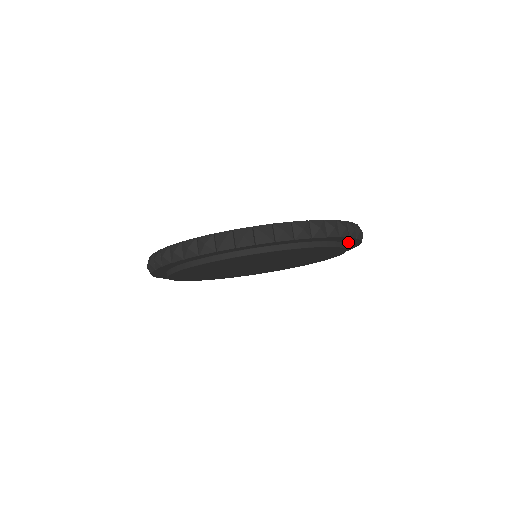
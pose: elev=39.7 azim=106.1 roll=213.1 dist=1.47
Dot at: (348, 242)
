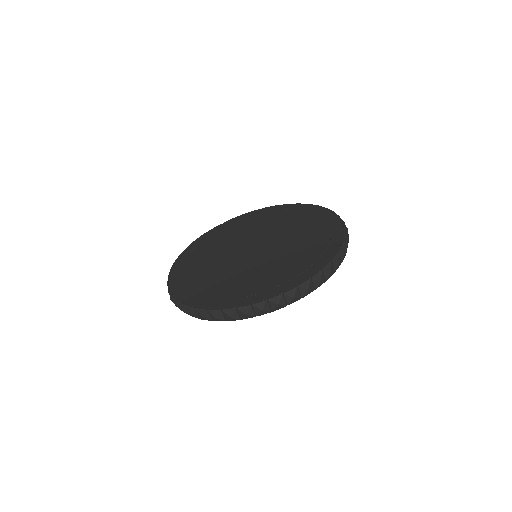
Dot at: occluded
